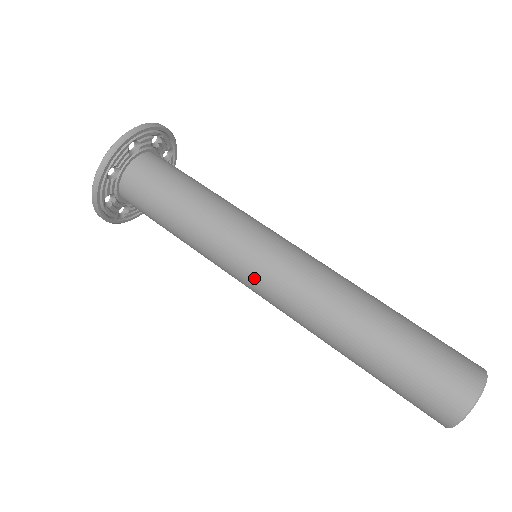
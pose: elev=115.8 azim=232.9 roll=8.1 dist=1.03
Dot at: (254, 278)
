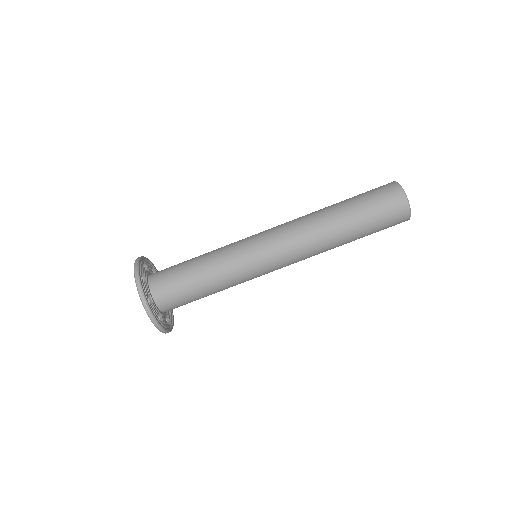
Dot at: occluded
